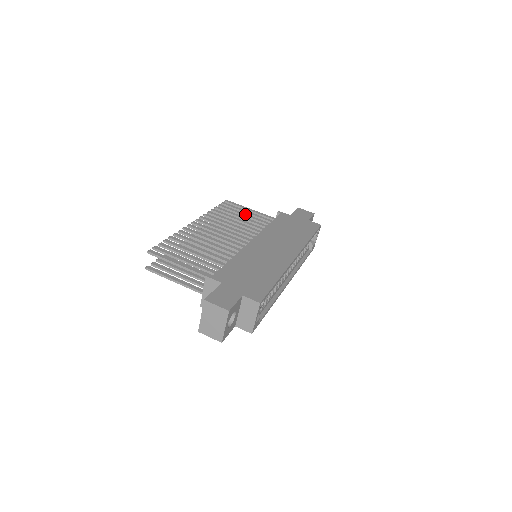
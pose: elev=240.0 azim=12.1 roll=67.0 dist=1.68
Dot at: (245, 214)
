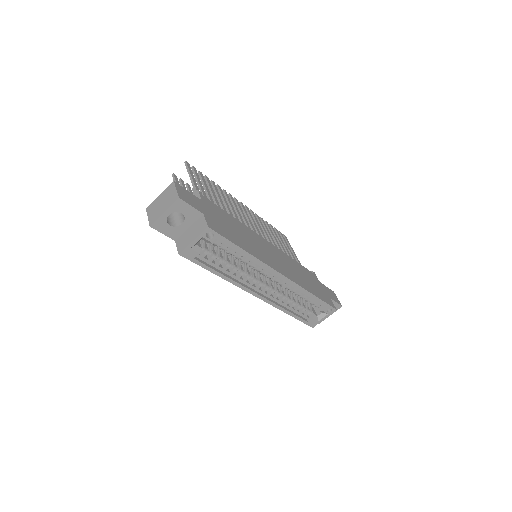
Dot at: (286, 247)
